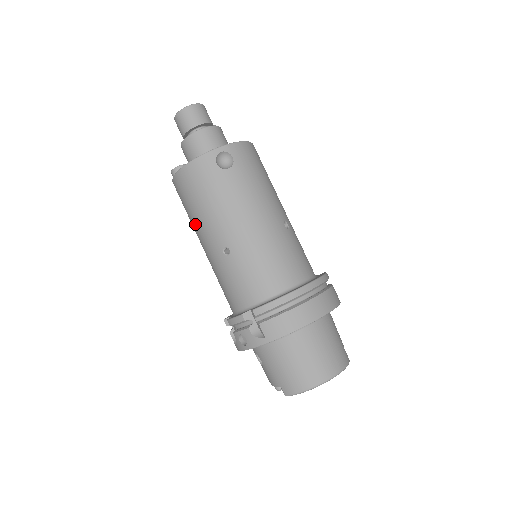
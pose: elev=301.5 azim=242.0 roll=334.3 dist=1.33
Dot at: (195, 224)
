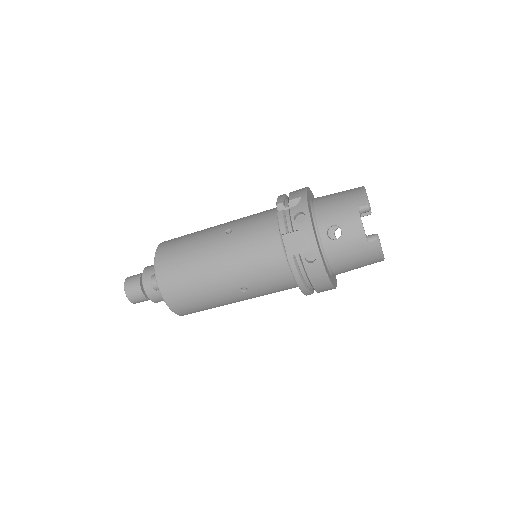
Dot at: (197, 261)
